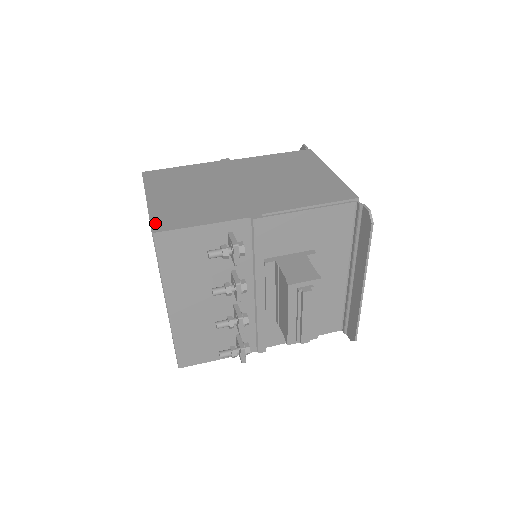
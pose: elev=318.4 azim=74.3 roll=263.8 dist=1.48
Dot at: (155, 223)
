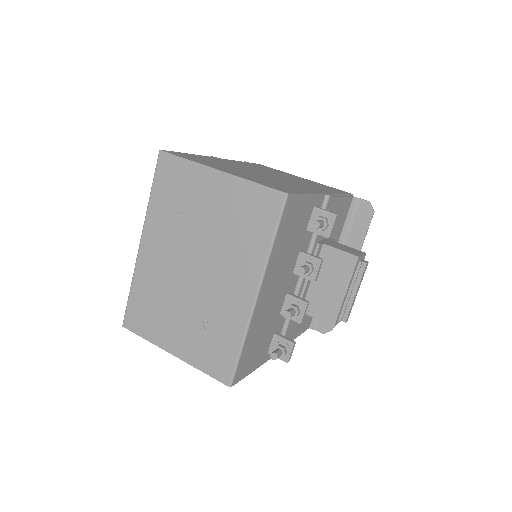
Dot at: (273, 187)
